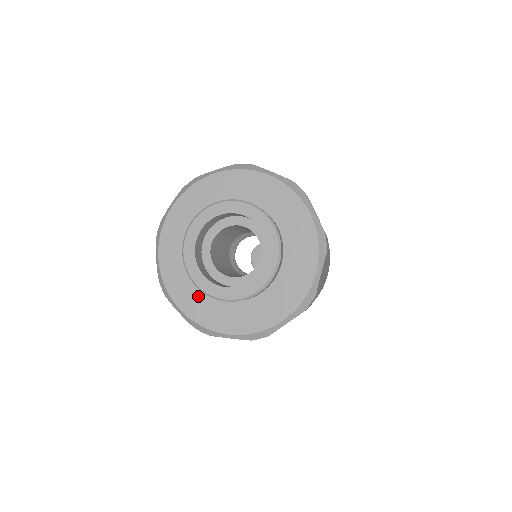
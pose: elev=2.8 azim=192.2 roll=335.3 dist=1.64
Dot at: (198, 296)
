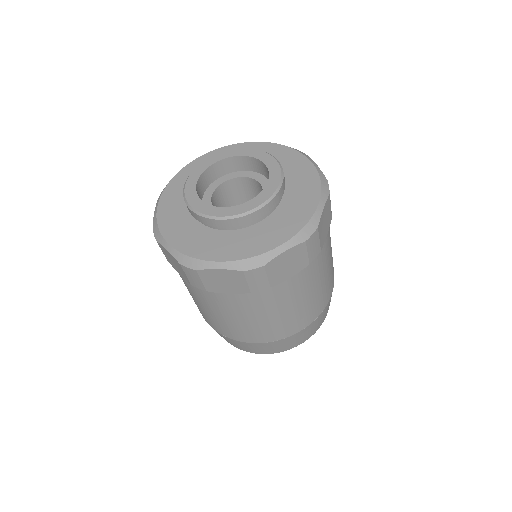
Dot at: (228, 241)
